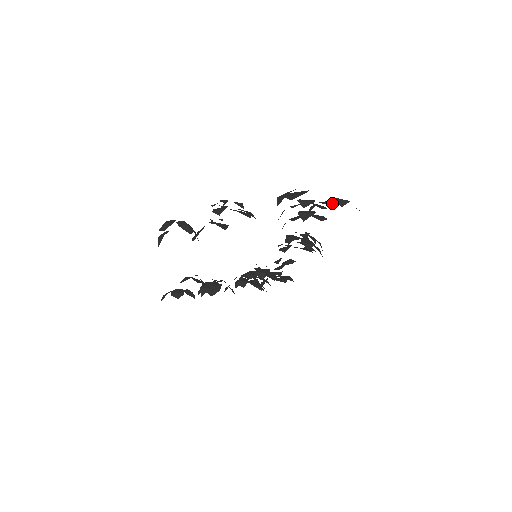
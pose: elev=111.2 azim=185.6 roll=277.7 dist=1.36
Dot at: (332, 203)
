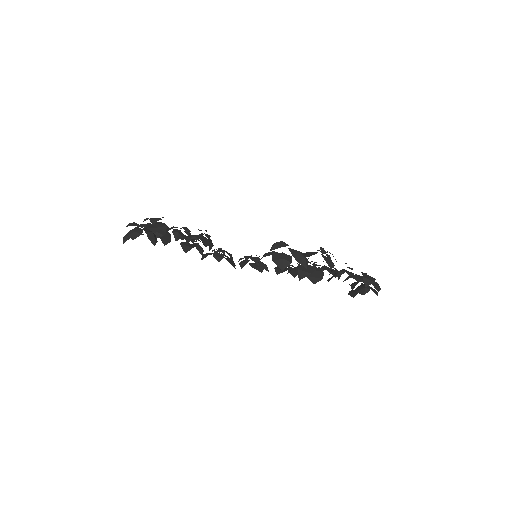
Dot at: occluded
